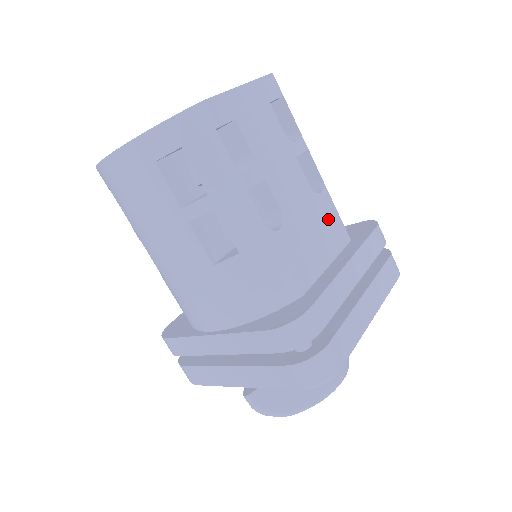
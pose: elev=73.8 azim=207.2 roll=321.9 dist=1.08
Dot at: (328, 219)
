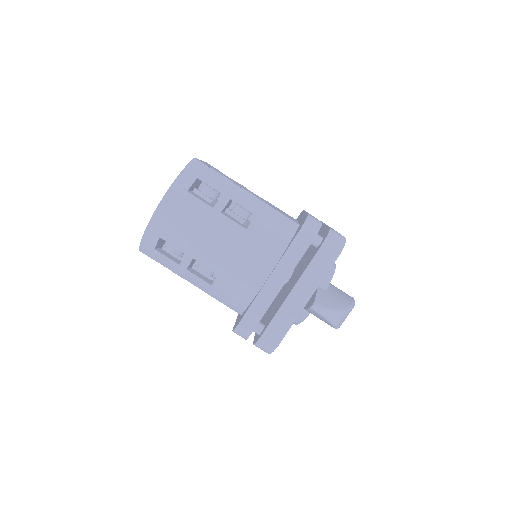
Dot at: (280, 210)
